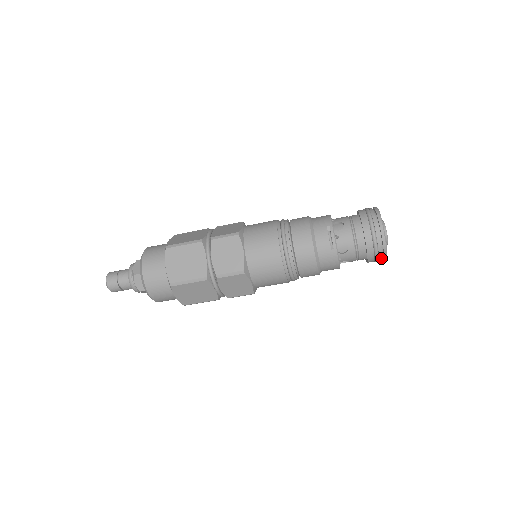
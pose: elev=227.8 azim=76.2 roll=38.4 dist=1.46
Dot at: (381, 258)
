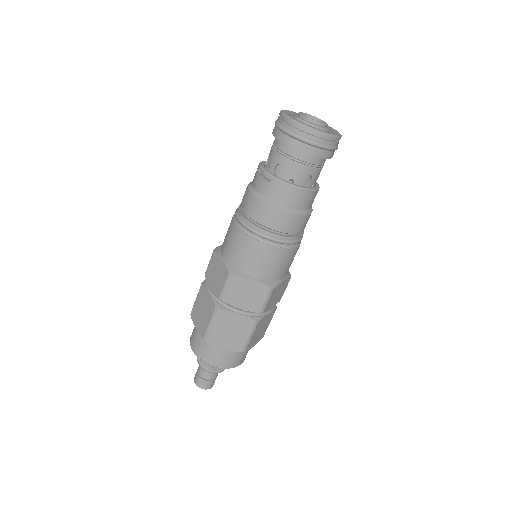
Dot at: (319, 139)
